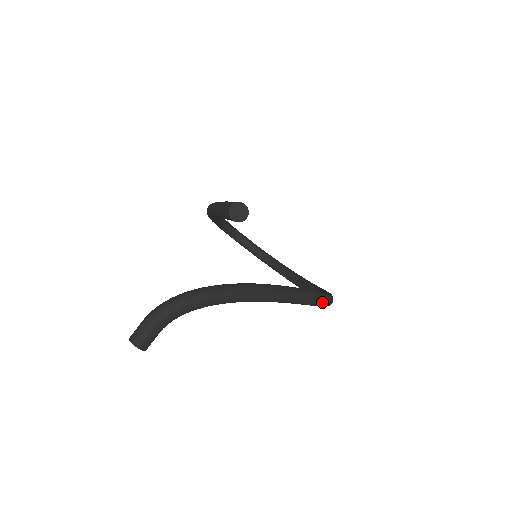
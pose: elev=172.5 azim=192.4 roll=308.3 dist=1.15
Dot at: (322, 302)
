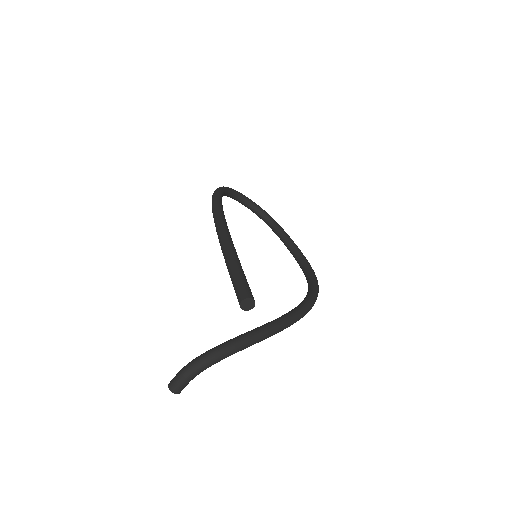
Dot at: occluded
